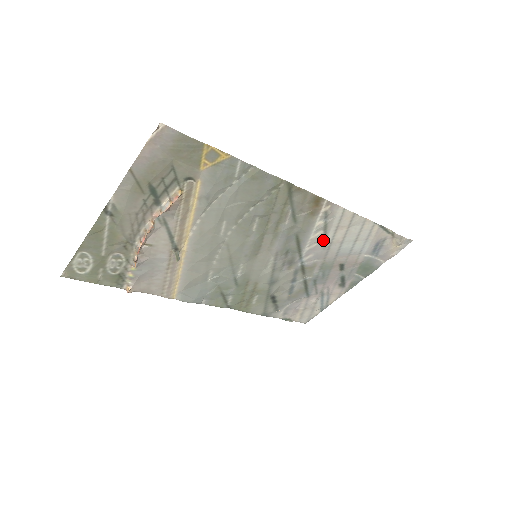
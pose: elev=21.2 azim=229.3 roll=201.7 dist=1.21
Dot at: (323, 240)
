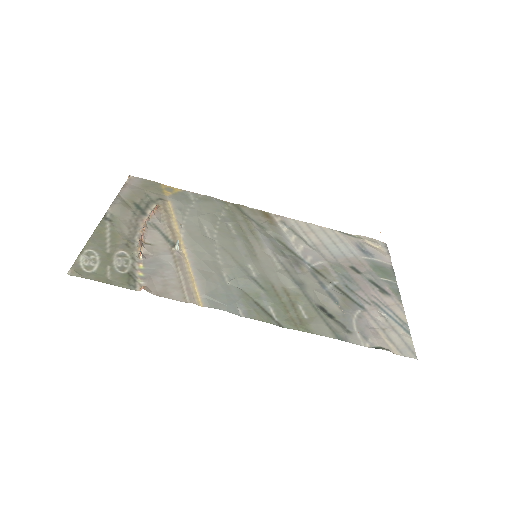
Dot at: (304, 242)
